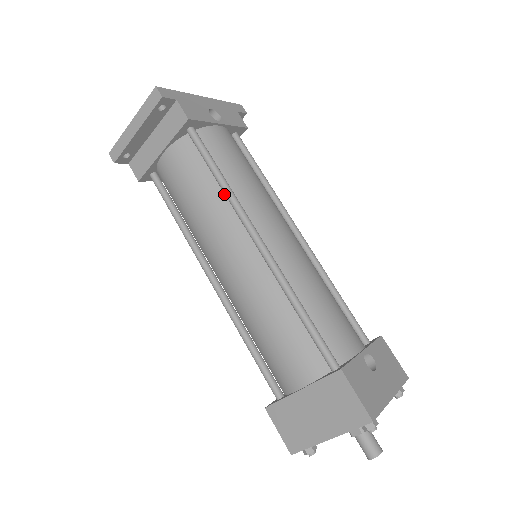
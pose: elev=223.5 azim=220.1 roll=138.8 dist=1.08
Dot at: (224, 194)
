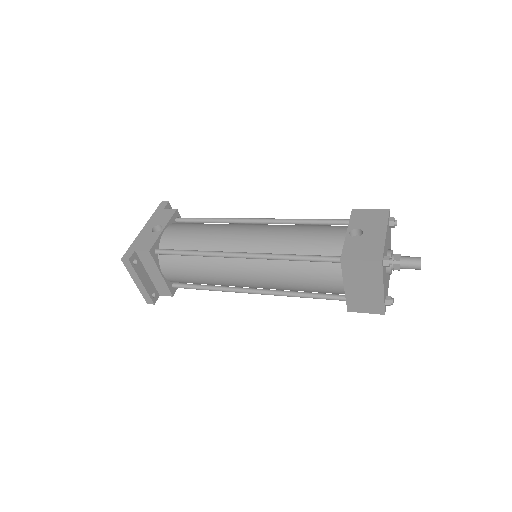
Dot at: (204, 256)
